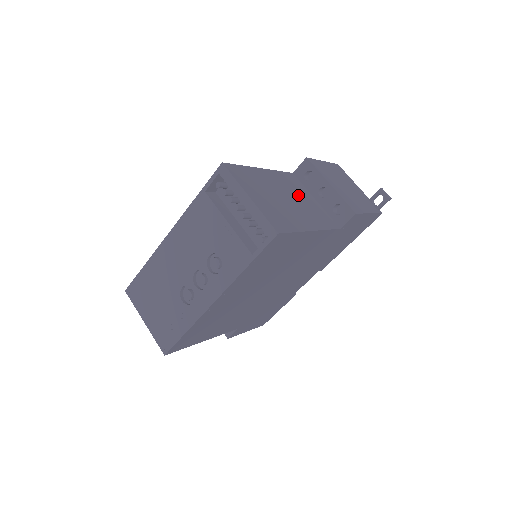
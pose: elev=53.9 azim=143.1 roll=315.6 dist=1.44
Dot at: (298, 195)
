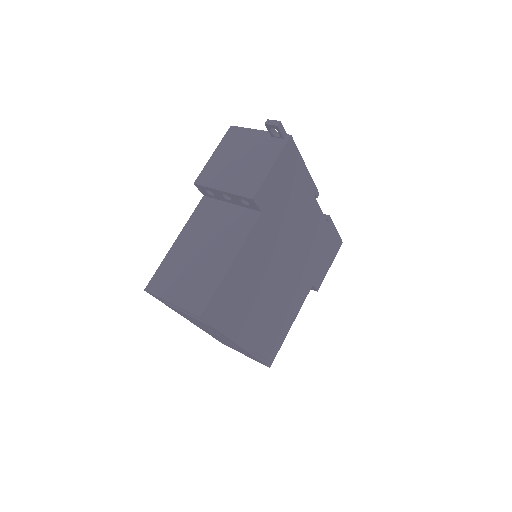
Dot at: (212, 227)
